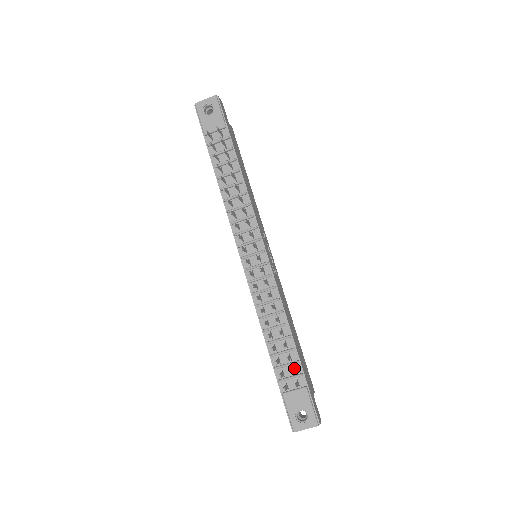
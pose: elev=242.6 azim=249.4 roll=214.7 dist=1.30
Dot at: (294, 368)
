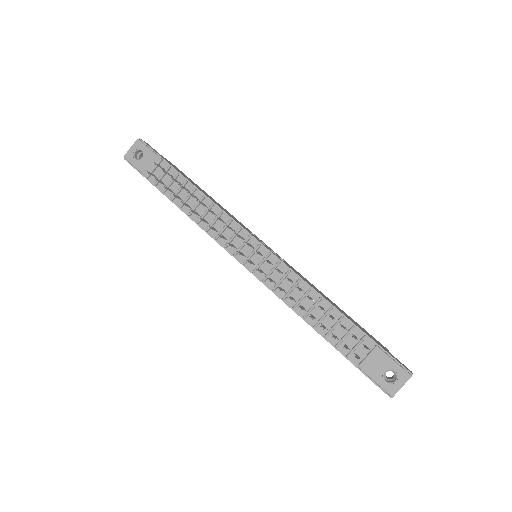
Dot at: (354, 335)
